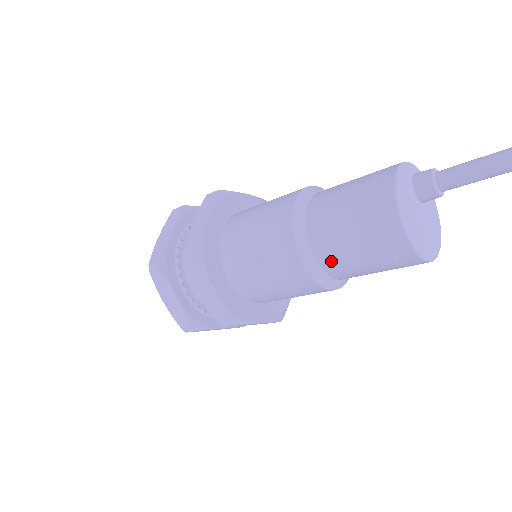
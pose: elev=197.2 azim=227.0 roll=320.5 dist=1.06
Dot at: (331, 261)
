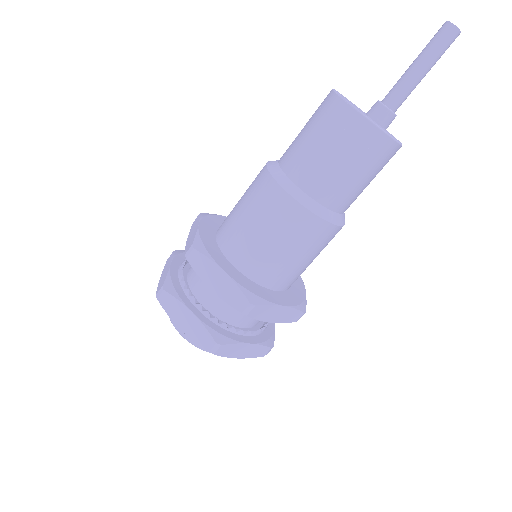
Dot at: (288, 156)
